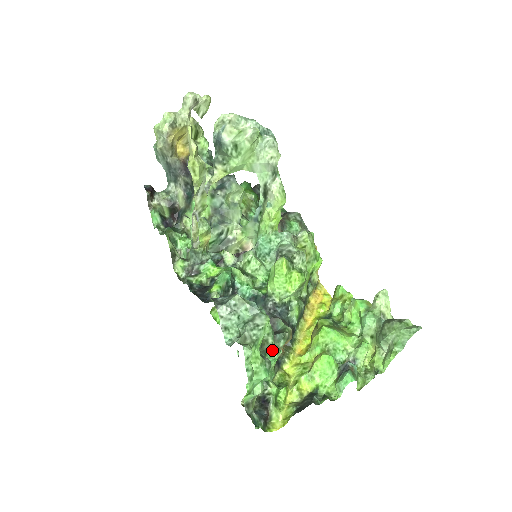
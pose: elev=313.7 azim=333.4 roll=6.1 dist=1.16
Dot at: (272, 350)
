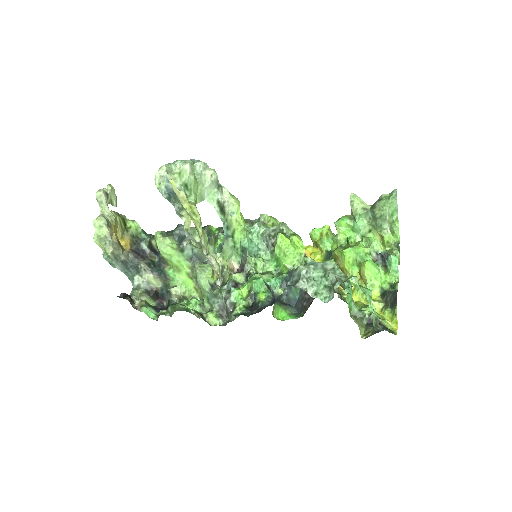
Dot at: (346, 284)
